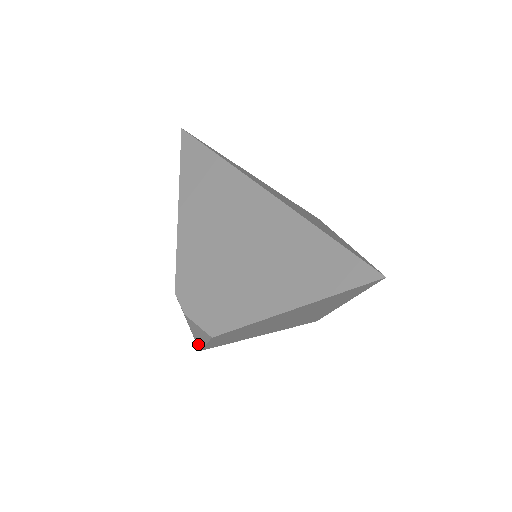
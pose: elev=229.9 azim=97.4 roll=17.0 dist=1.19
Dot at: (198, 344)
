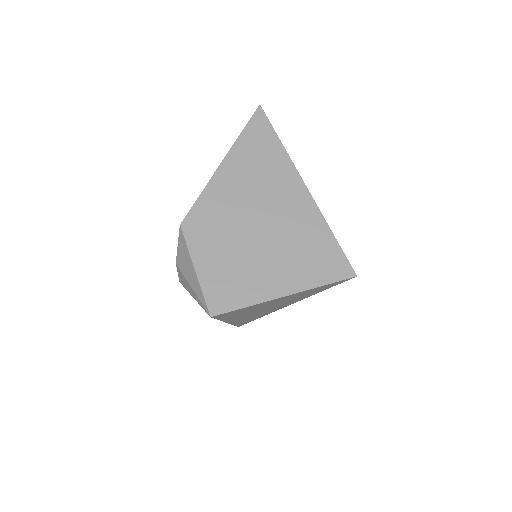
Dot at: (201, 298)
